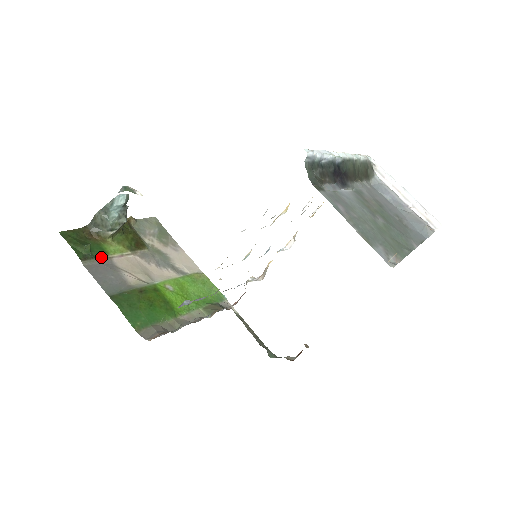
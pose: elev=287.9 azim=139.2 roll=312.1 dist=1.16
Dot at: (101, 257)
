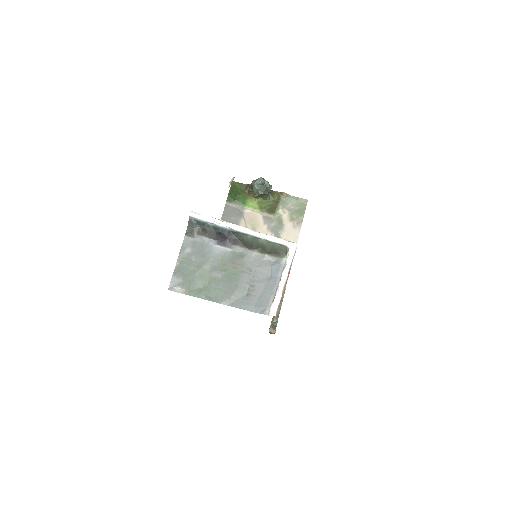
Dot at: (239, 205)
